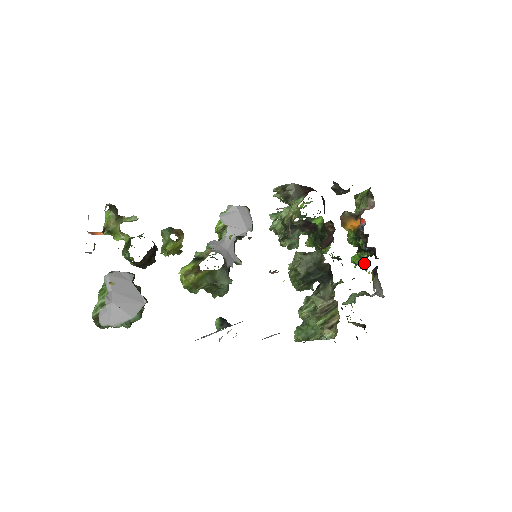
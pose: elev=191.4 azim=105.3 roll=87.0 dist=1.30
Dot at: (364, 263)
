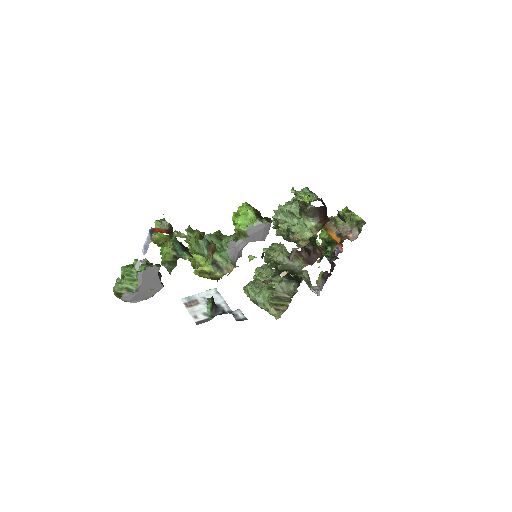
Dot at: occluded
